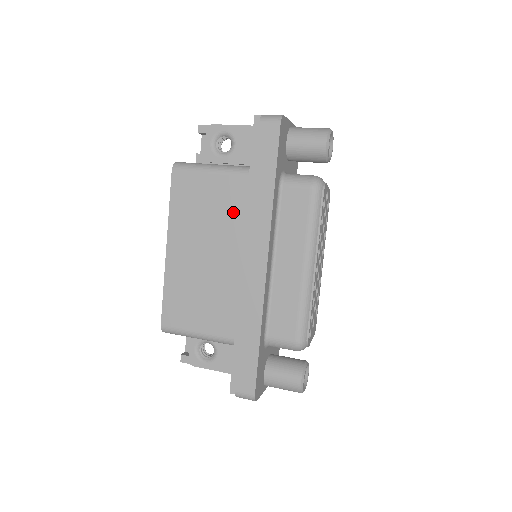
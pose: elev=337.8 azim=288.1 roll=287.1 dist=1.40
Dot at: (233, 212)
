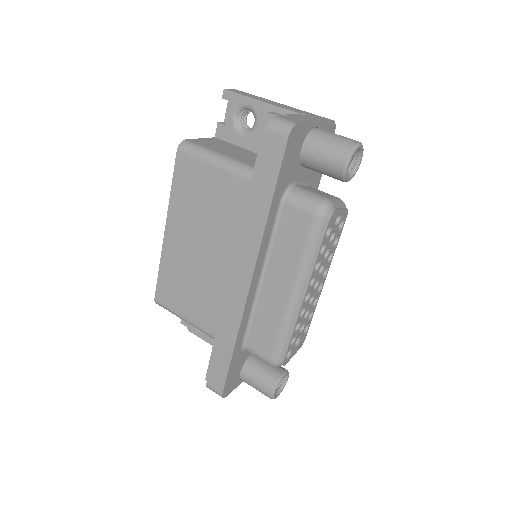
Dot at: (230, 215)
